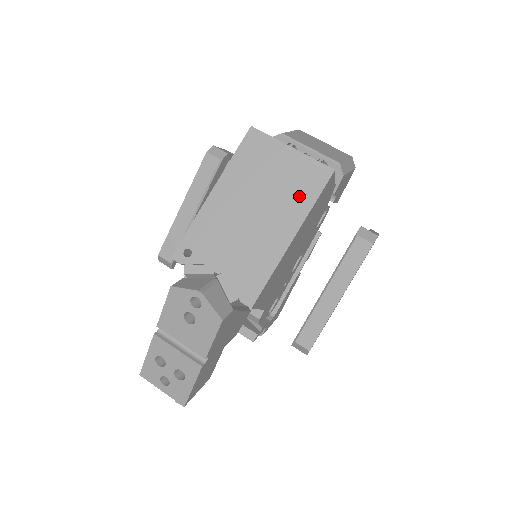
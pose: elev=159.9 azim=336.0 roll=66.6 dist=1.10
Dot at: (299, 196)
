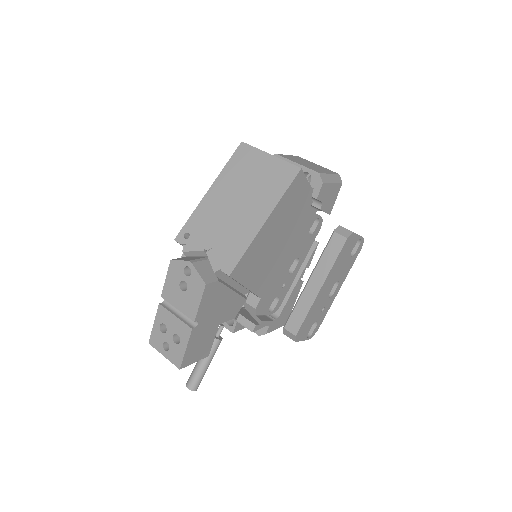
Dot at: (273, 189)
